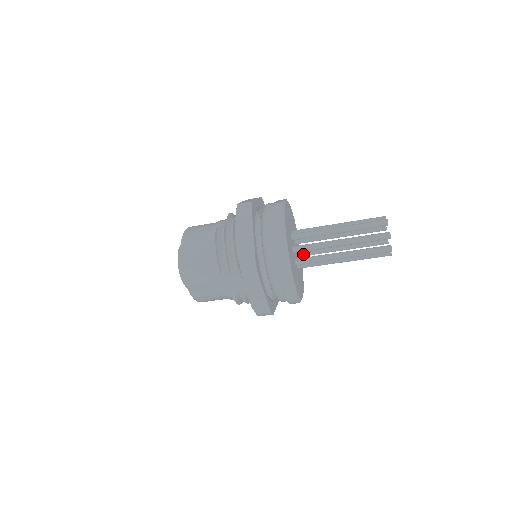
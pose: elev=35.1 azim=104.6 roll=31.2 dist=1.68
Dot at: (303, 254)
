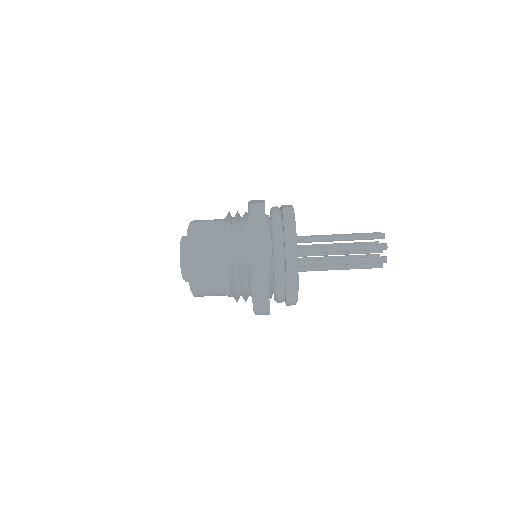
Dot at: (301, 267)
